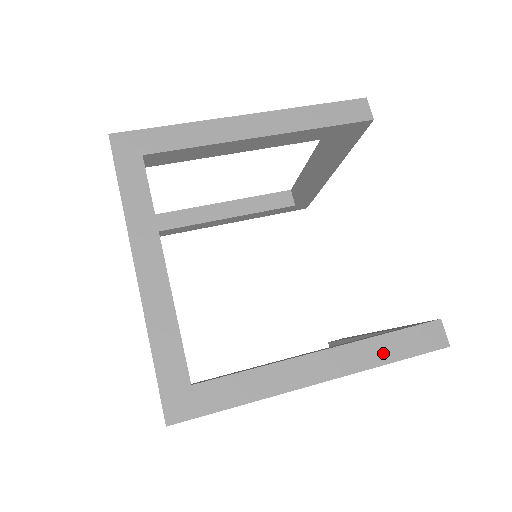
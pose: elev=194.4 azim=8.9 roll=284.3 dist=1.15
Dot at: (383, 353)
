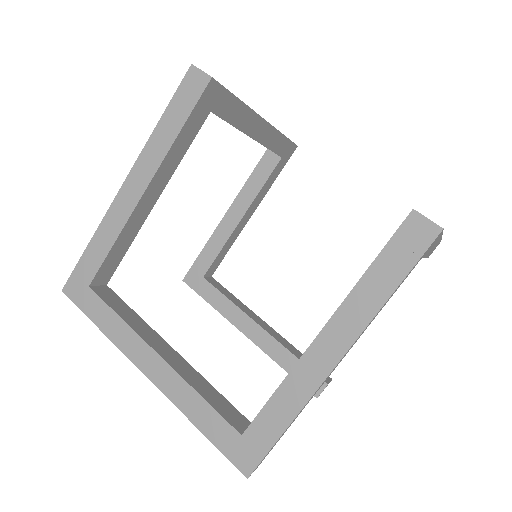
Dot at: (377, 291)
